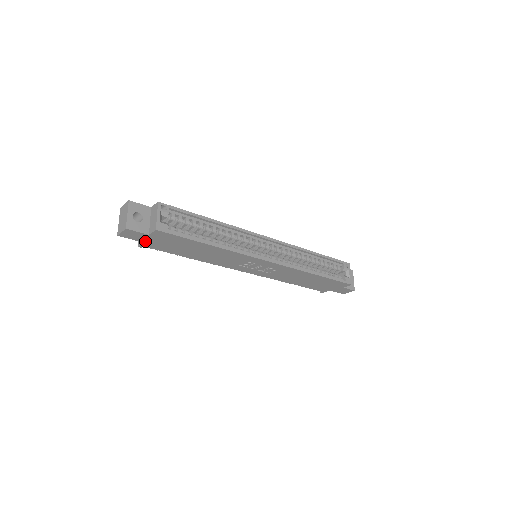
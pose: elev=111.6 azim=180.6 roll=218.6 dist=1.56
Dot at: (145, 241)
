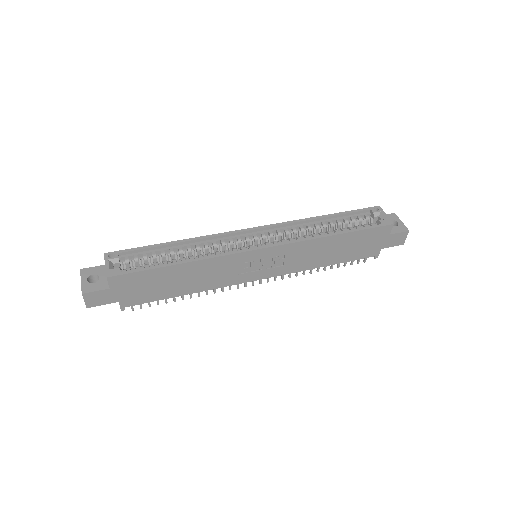
Dot at: (117, 299)
